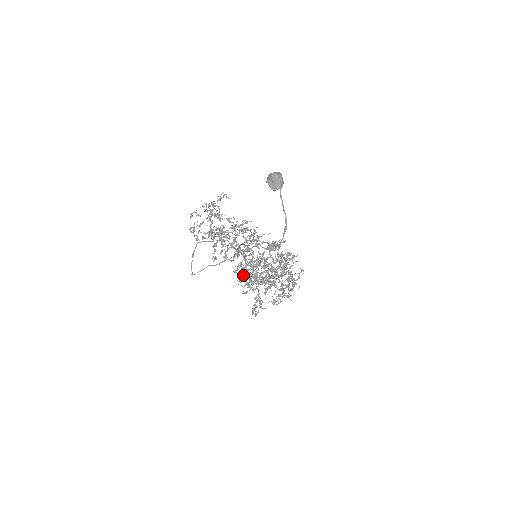
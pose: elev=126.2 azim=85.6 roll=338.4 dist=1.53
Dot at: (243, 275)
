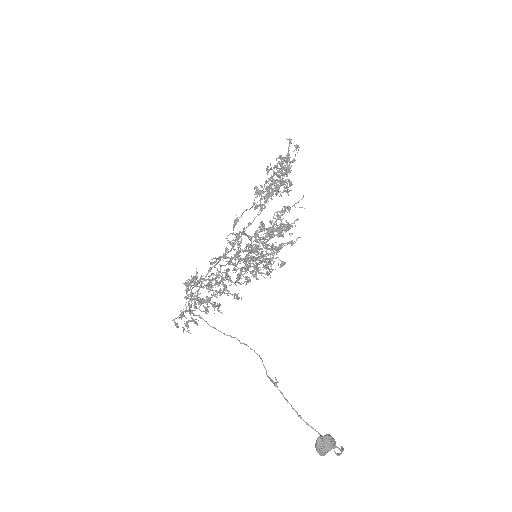
Dot at: occluded
